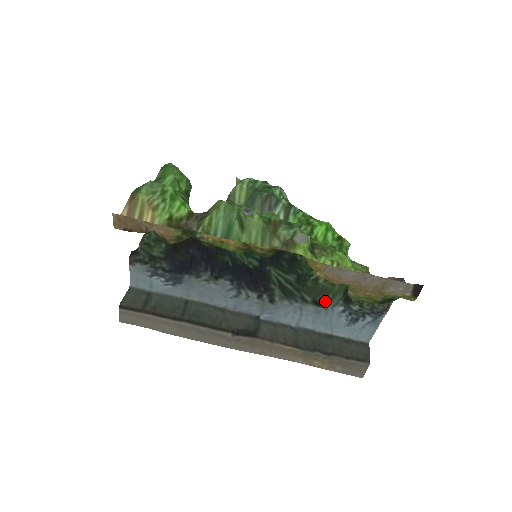
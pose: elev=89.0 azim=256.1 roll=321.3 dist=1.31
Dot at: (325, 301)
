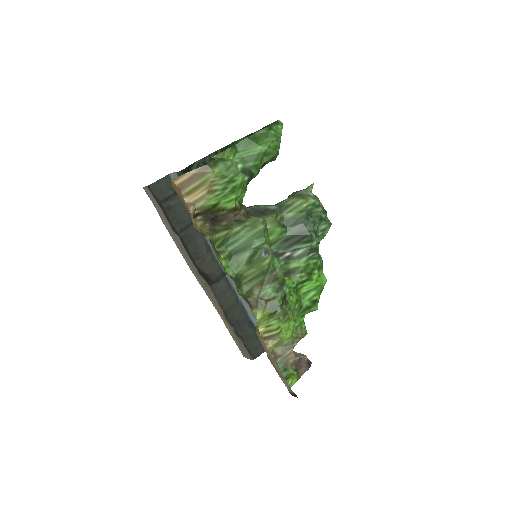
Dot at: occluded
